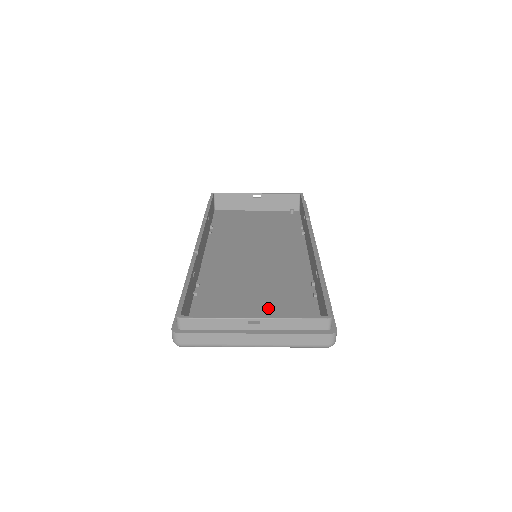
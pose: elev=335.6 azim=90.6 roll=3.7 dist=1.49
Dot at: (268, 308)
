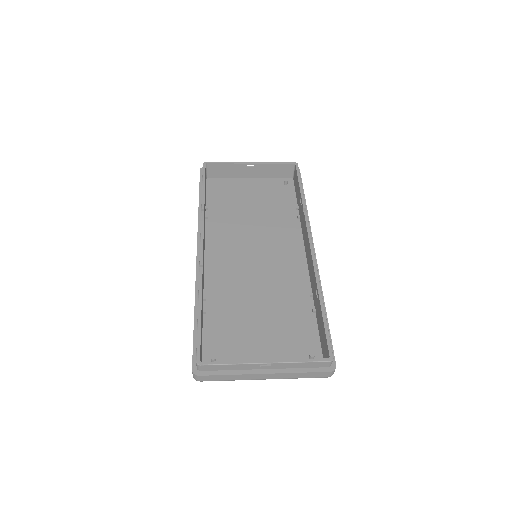
Dot at: (273, 329)
